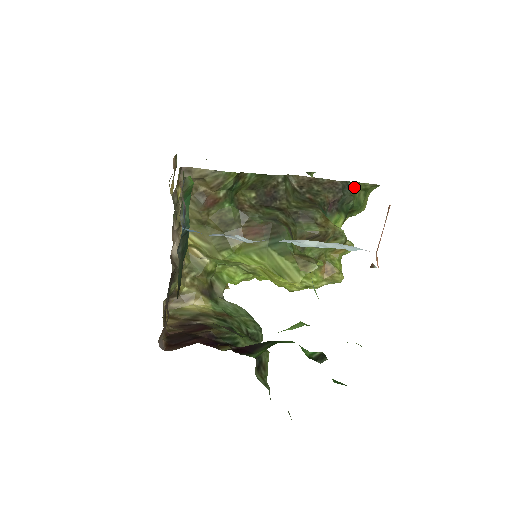
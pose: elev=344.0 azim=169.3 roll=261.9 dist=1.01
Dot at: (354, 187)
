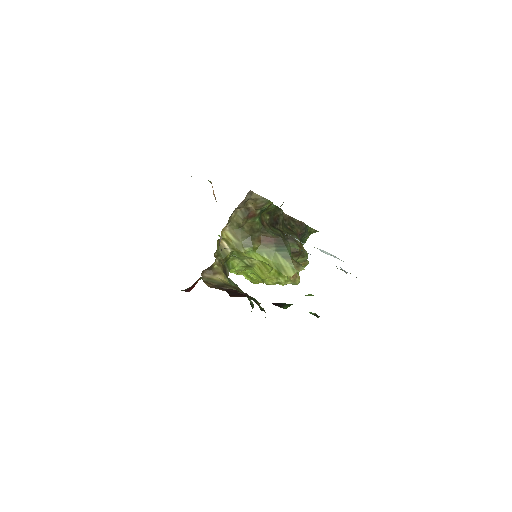
Dot at: occluded
